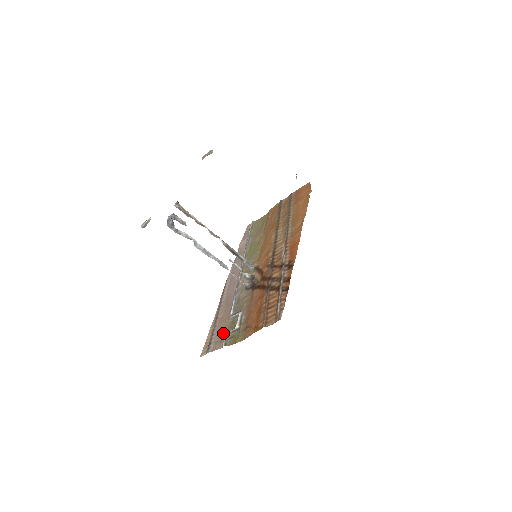
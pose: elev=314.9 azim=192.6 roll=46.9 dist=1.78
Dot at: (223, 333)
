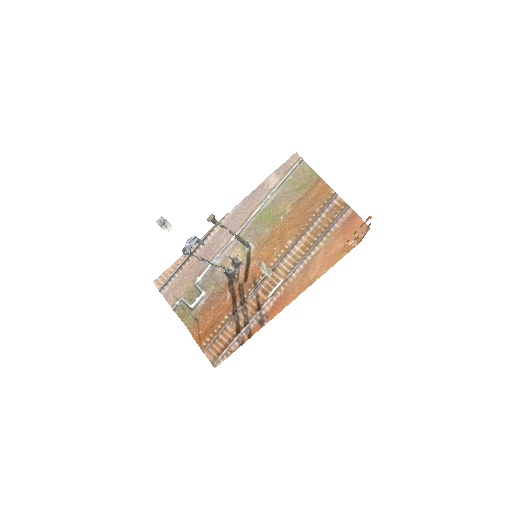
Dot at: (181, 290)
